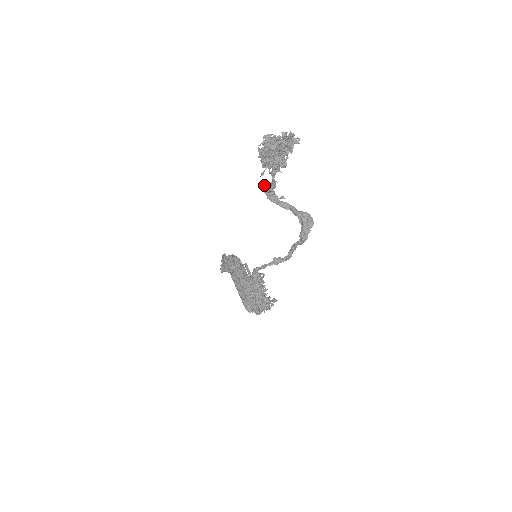
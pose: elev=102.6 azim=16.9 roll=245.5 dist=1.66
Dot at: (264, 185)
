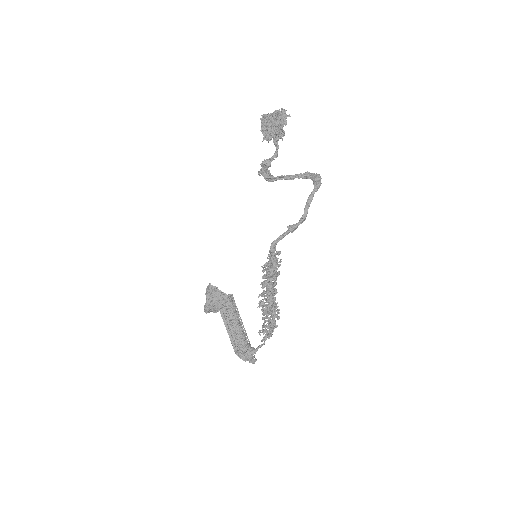
Dot at: (265, 160)
